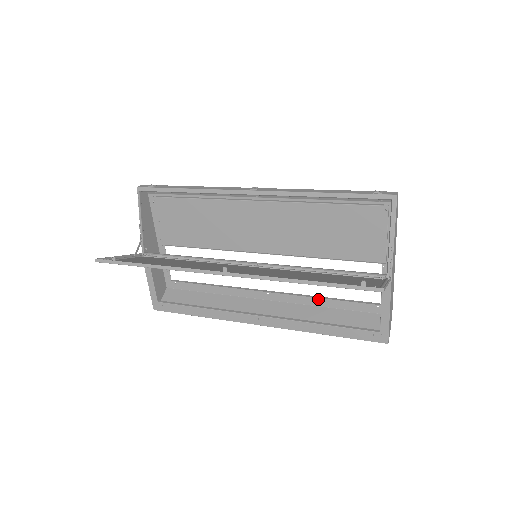
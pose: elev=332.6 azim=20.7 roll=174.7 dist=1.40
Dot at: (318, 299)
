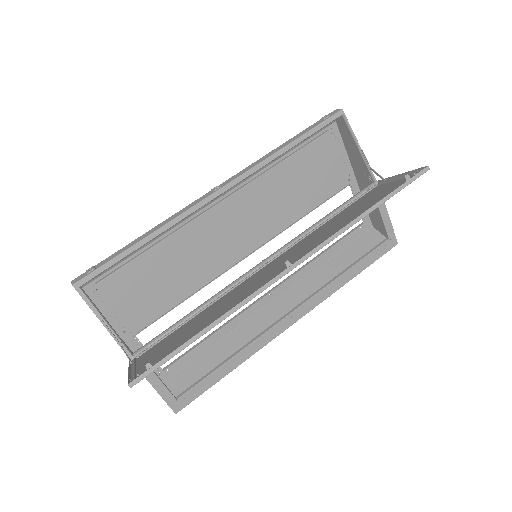
Dot at: (314, 261)
